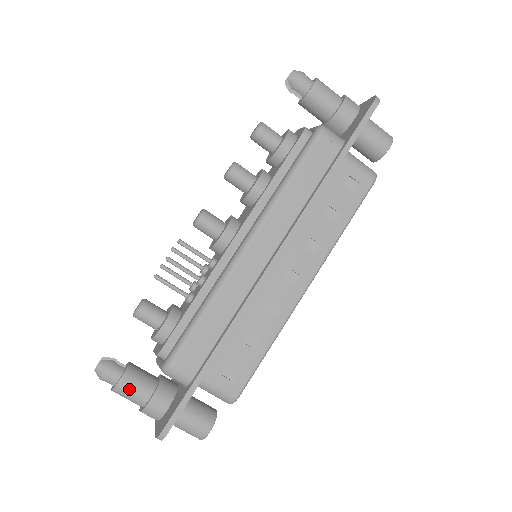
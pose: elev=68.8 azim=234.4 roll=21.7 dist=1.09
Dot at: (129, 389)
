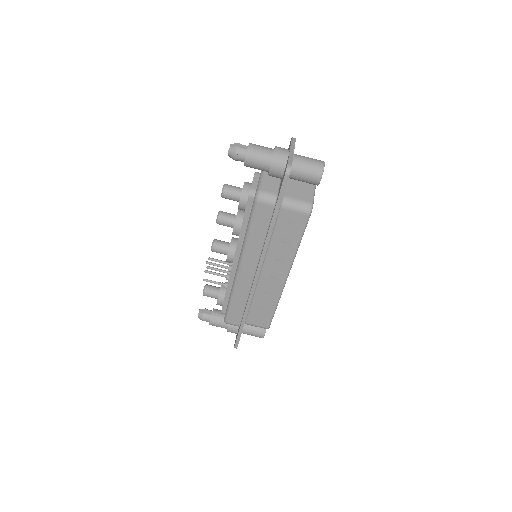
Dot at: (216, 325)
